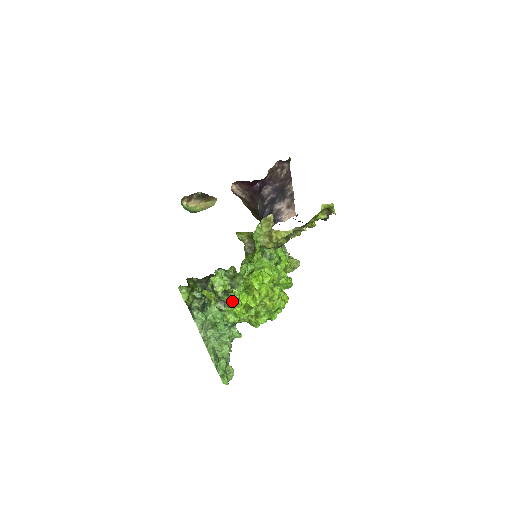
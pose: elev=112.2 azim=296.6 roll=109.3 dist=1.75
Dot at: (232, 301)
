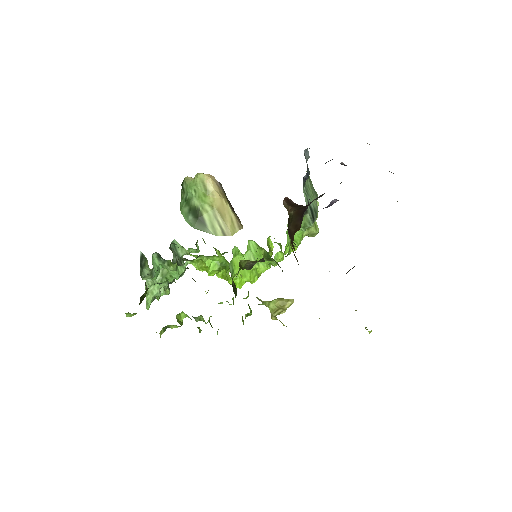
Dot at: (200, 259)
